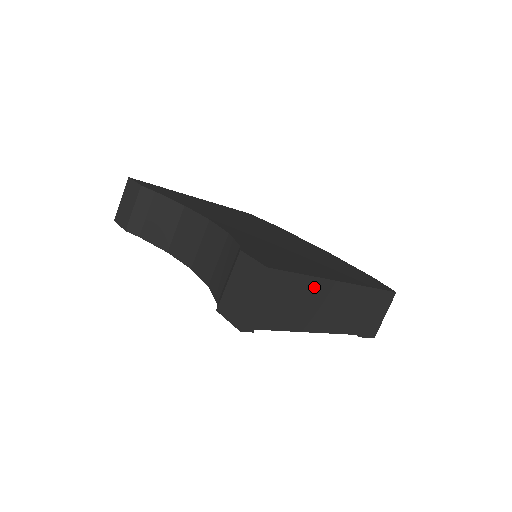
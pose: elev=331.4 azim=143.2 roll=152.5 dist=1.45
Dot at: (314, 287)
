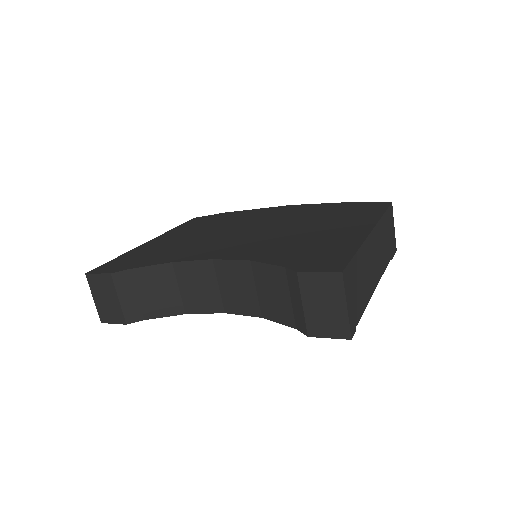
Dot at: (364, 254)
